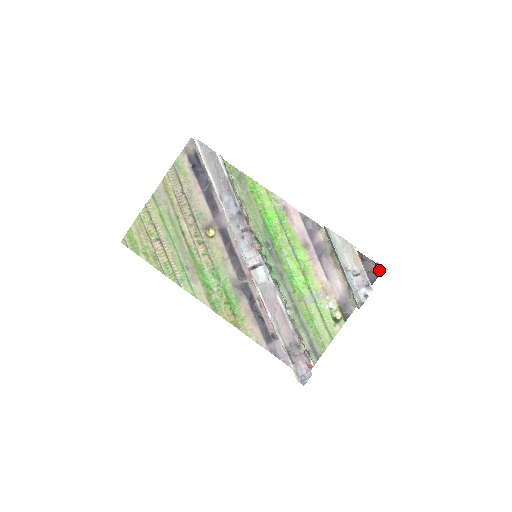
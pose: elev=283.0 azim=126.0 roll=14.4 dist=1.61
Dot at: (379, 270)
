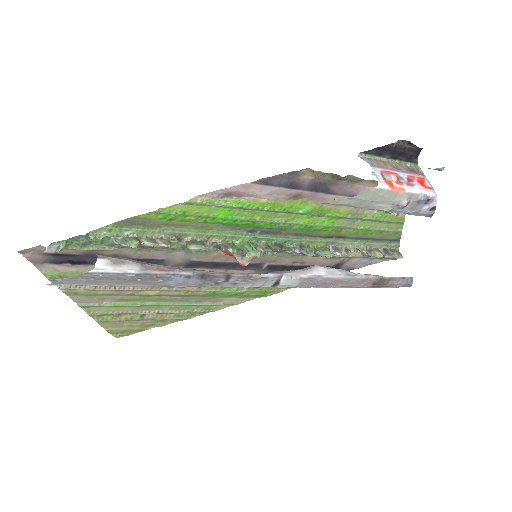
Dot at: occluded
